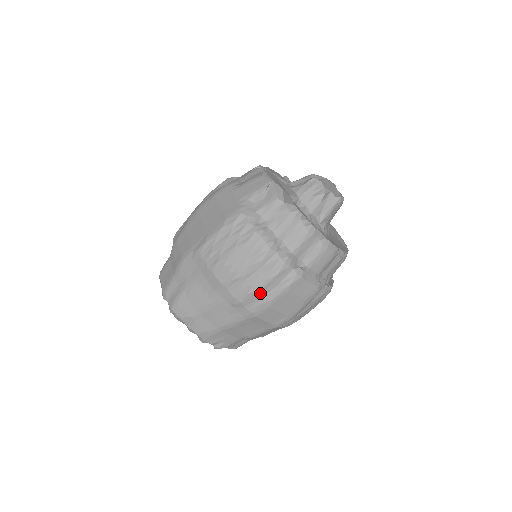
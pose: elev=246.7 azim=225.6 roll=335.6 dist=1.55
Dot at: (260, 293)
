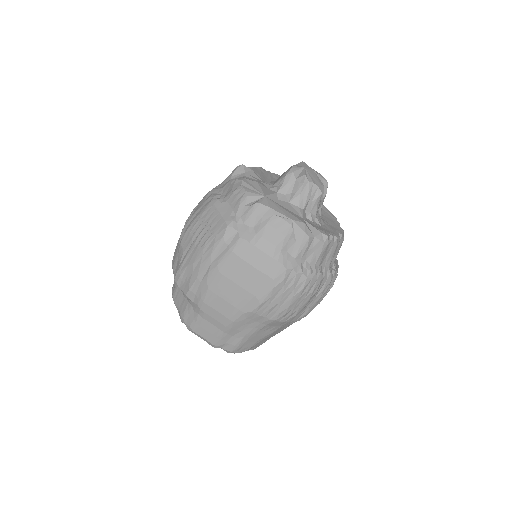
Dot at: (313, 307)
